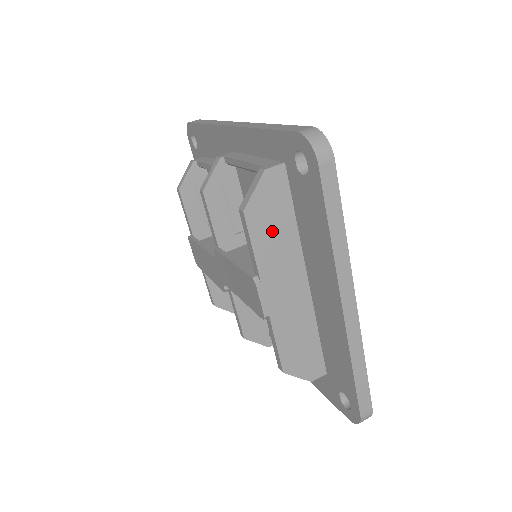
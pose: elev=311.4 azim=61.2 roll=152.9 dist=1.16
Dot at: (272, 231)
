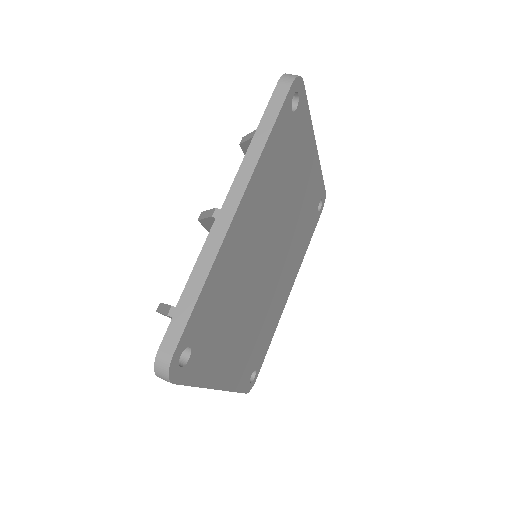
Dot at: occluded
